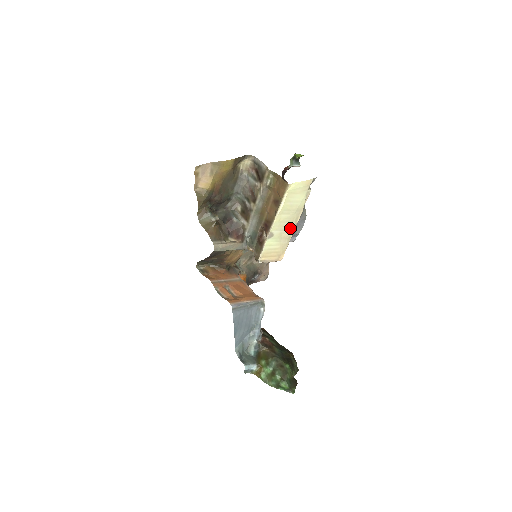
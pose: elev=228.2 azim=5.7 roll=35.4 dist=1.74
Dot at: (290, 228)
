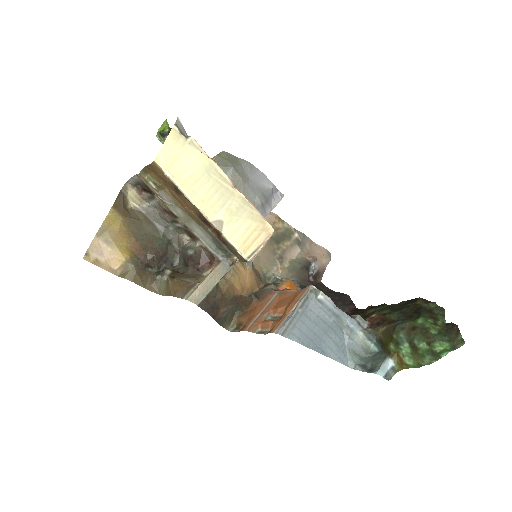
Dot at: (230, 194)
